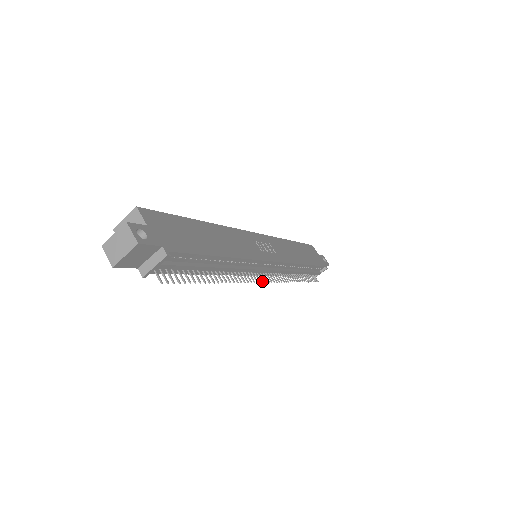
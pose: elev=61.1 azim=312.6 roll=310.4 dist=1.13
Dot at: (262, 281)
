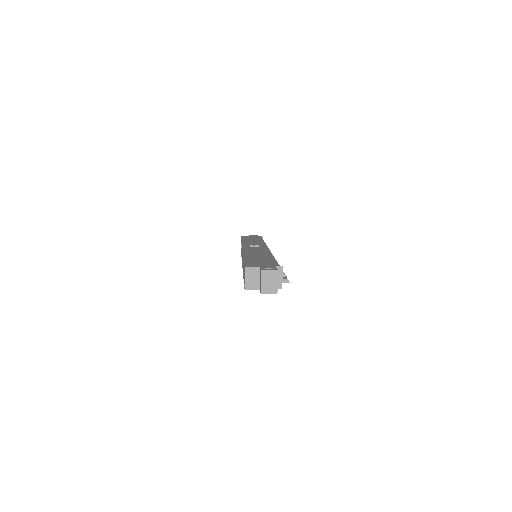
Dot at: occluded
